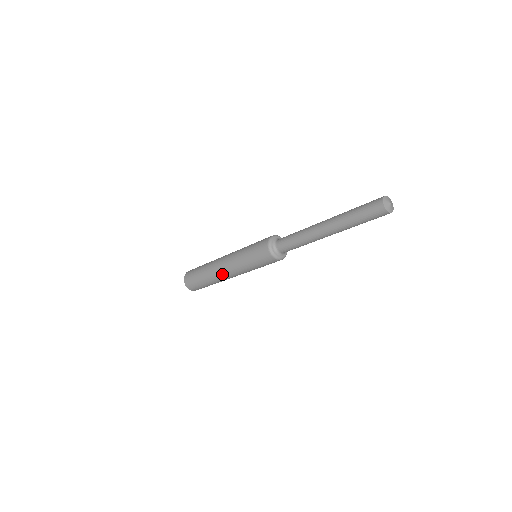
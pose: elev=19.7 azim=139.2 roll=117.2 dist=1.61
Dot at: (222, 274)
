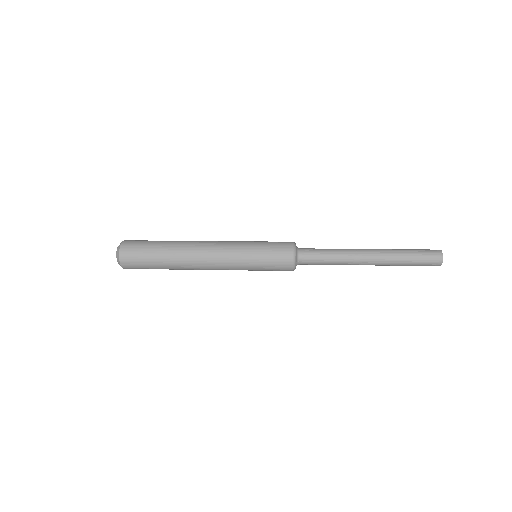
Dot at: (200, 261)
